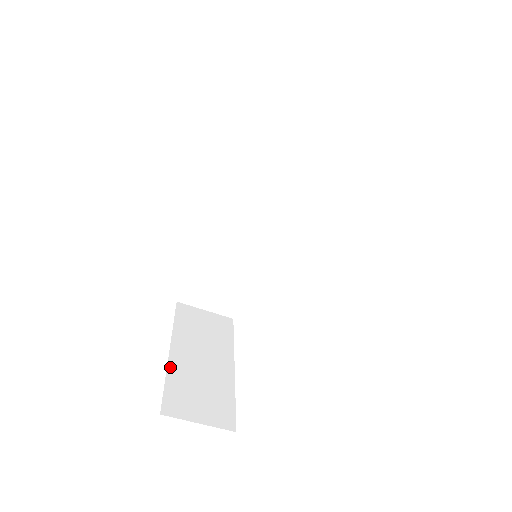
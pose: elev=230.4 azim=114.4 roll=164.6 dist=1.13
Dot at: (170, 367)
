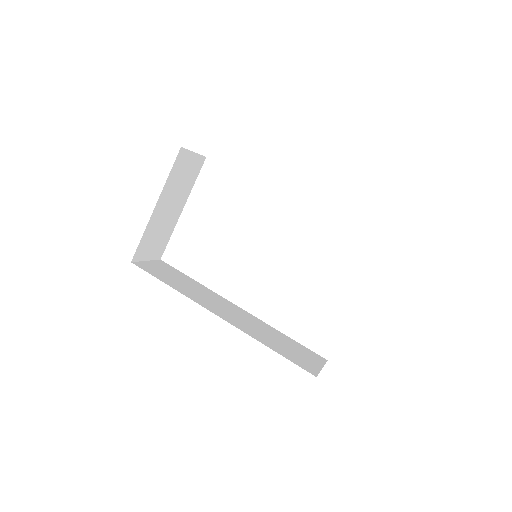
Dot at: (150, 223)
